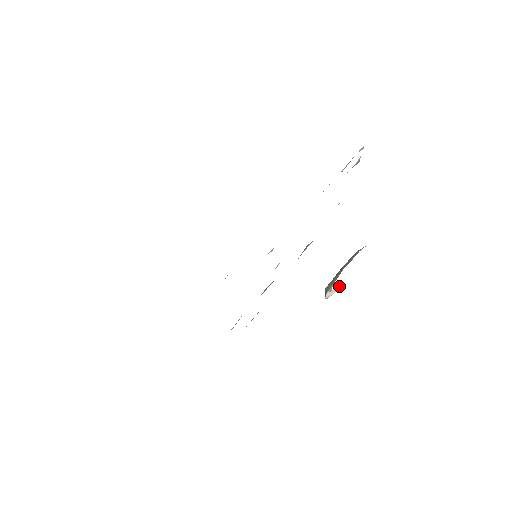
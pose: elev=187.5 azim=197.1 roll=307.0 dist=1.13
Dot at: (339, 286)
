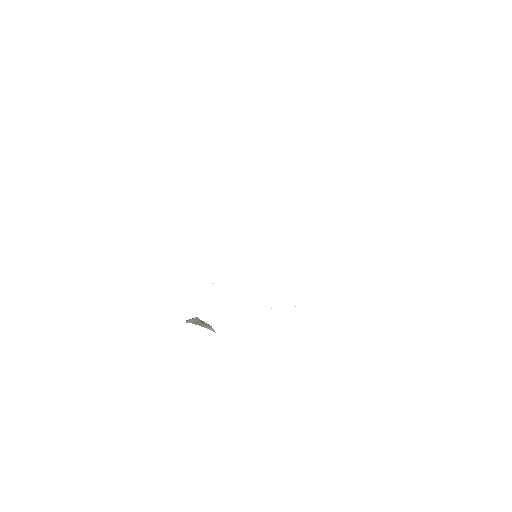
Dot at: occluded
